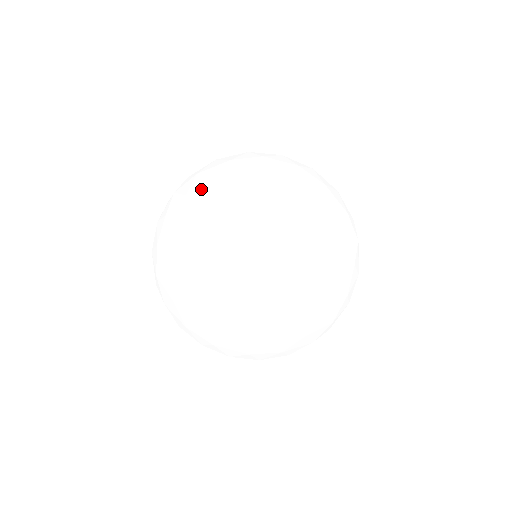
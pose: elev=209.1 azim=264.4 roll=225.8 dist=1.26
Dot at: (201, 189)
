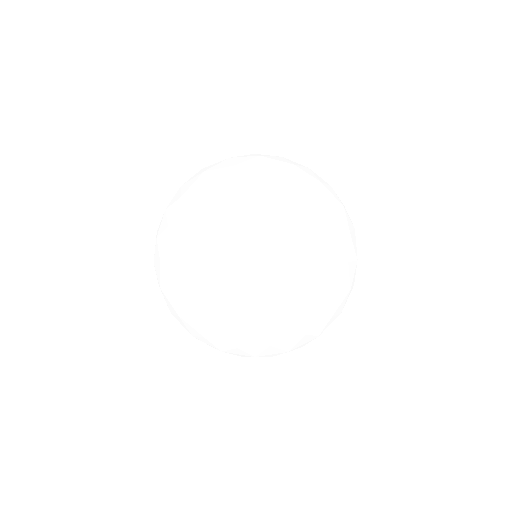
Dot at: (295, 190)
